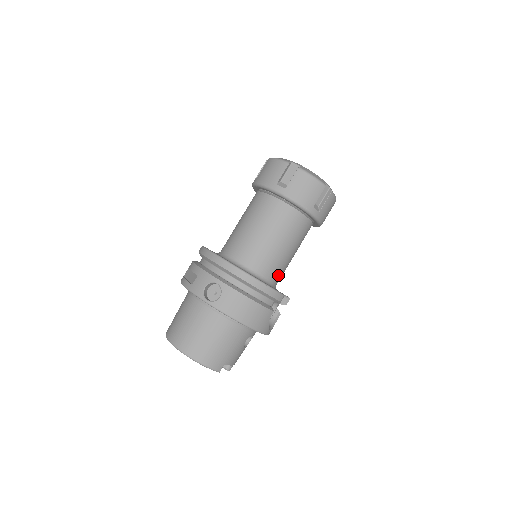
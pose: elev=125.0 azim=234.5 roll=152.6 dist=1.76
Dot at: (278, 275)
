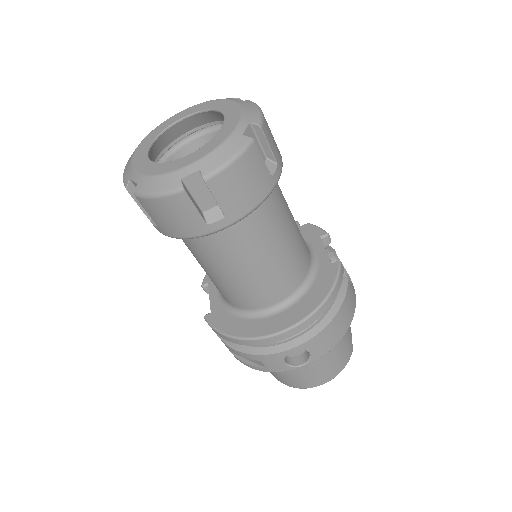
Dot at: (305, 248)
